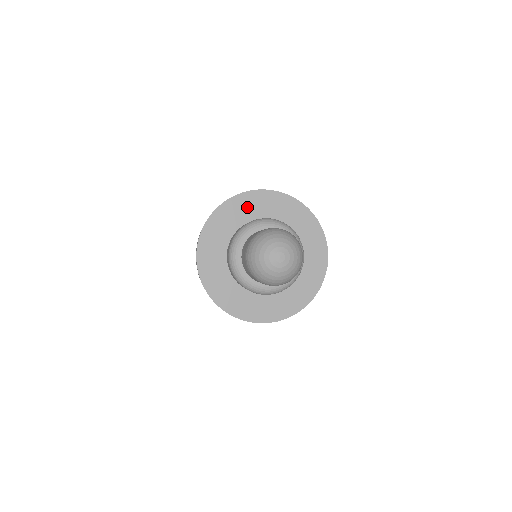
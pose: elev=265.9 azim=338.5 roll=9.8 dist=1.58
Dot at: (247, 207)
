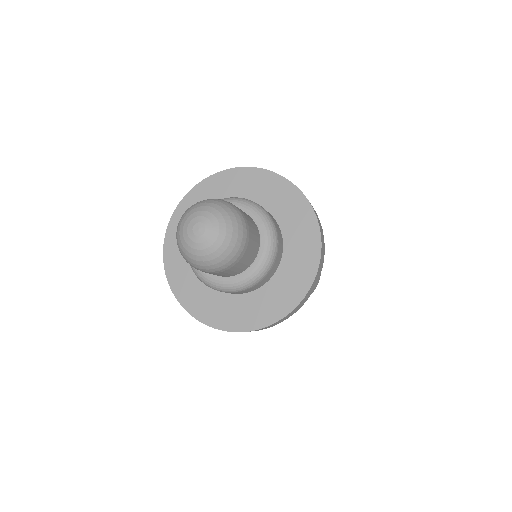
Dot at: occluded
